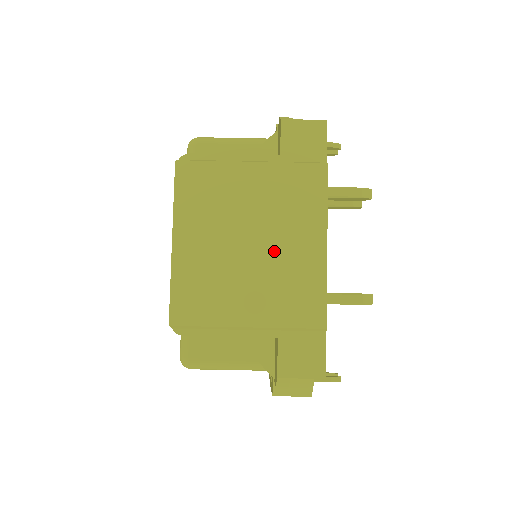
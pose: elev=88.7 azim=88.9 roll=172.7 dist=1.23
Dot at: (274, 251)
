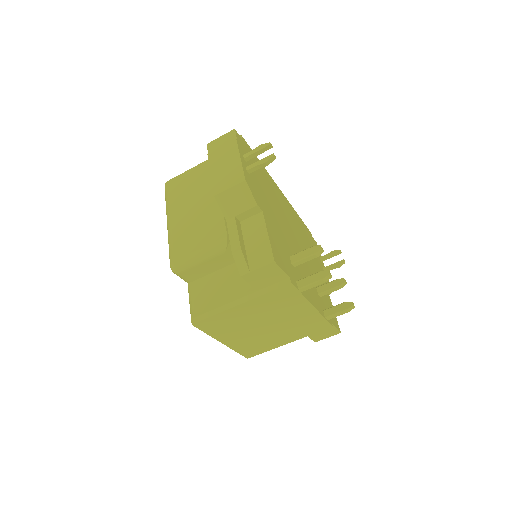
Dot at: (283, 322)
